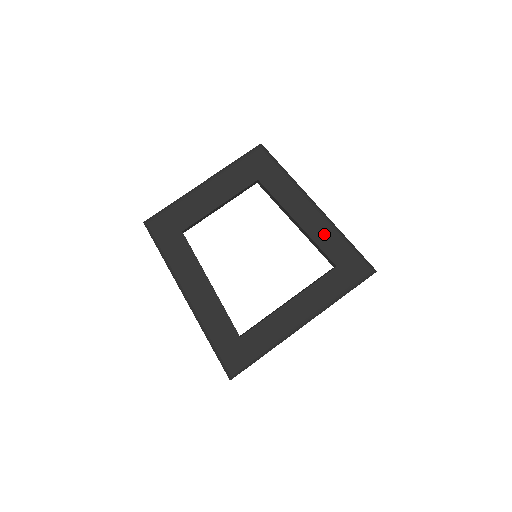
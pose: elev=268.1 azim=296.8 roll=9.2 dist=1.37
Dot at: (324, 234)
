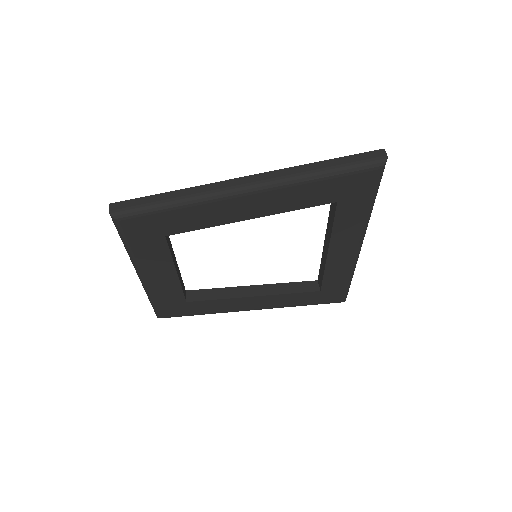
Dot at: (288, 199)
